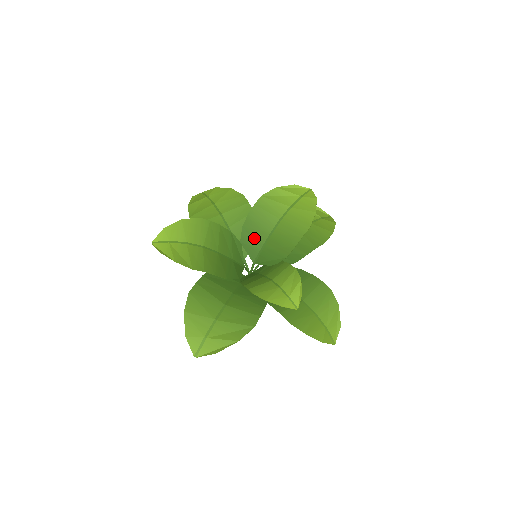
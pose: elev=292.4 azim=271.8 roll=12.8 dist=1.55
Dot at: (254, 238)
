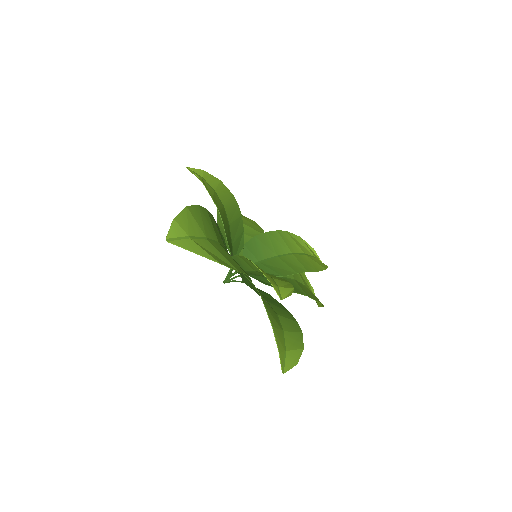
Dot at: (259, 250)
